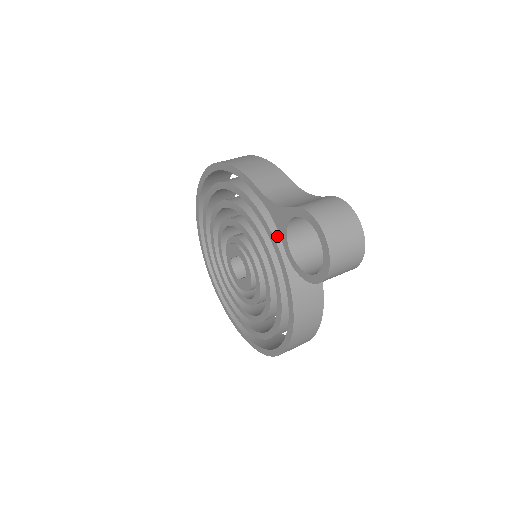
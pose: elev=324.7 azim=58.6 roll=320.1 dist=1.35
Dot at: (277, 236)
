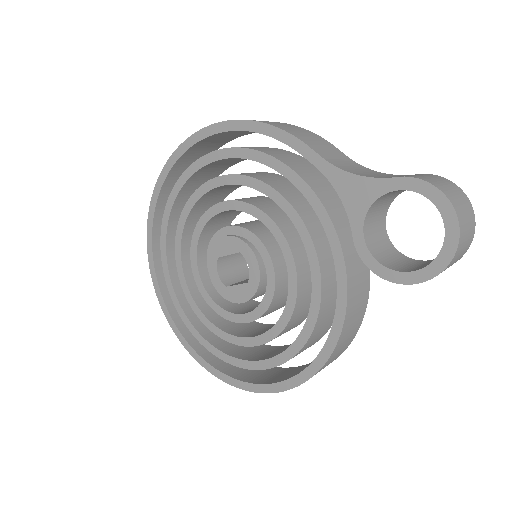
Dot at: (335, 222)
